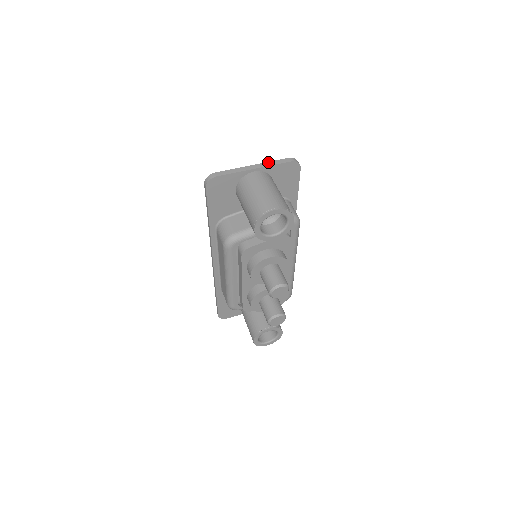
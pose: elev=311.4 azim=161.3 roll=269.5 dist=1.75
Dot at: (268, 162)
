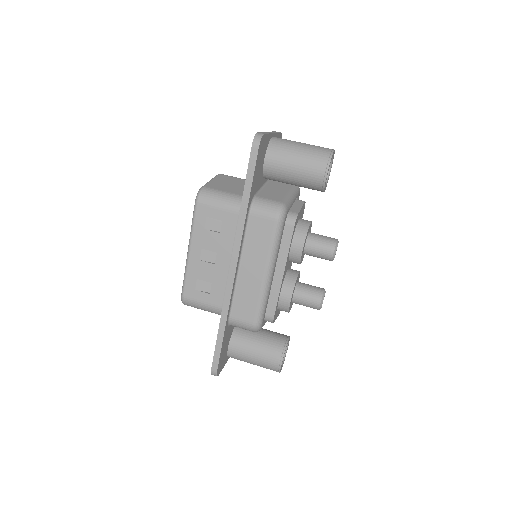
Dot at: occluded
